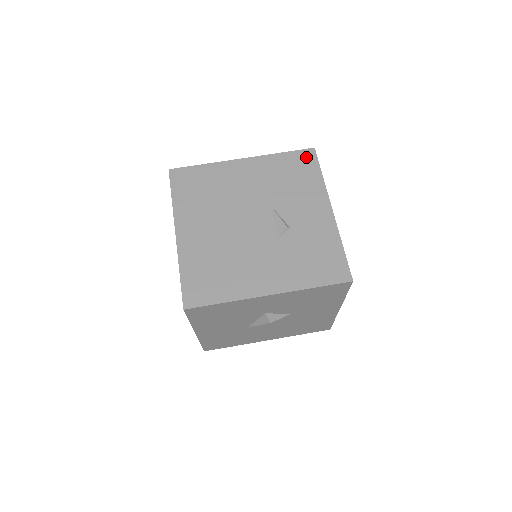
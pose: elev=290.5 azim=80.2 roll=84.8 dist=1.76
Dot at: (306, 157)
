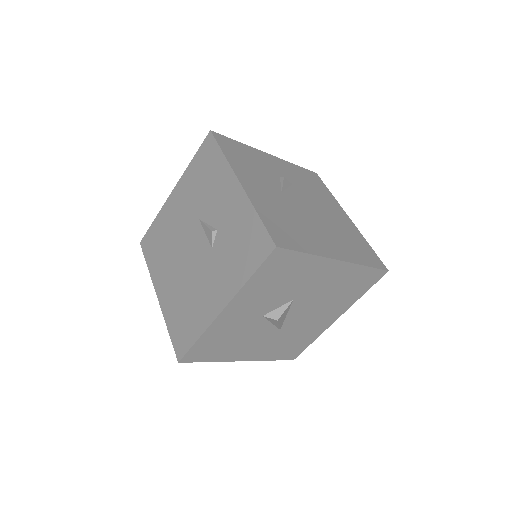
Dot at: (207, 146)
